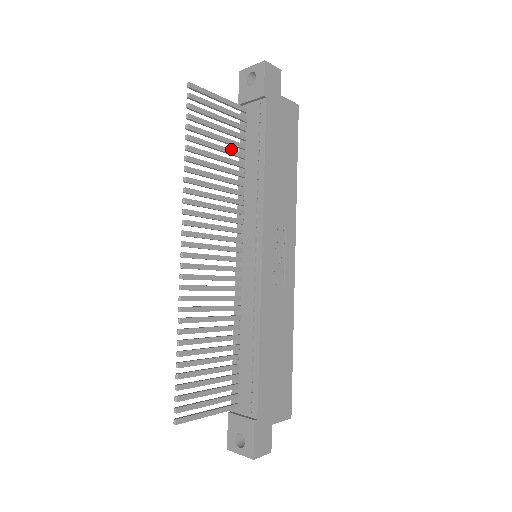
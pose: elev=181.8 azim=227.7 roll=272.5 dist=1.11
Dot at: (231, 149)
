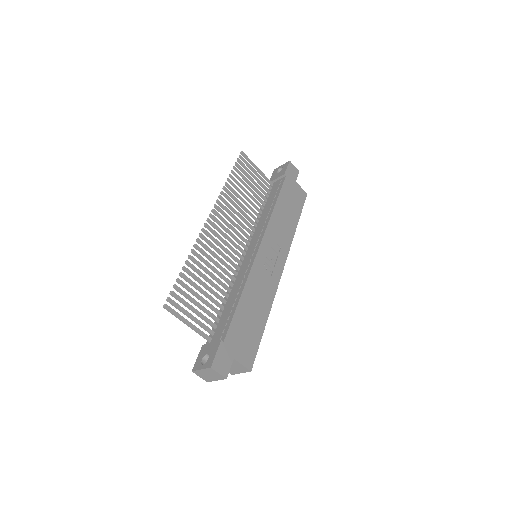
Dot at: (257, 195)
